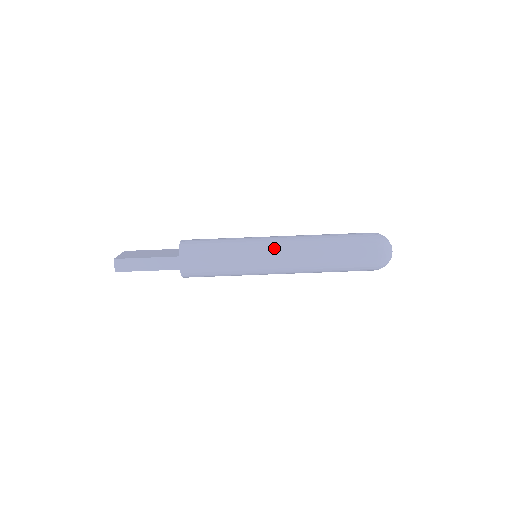
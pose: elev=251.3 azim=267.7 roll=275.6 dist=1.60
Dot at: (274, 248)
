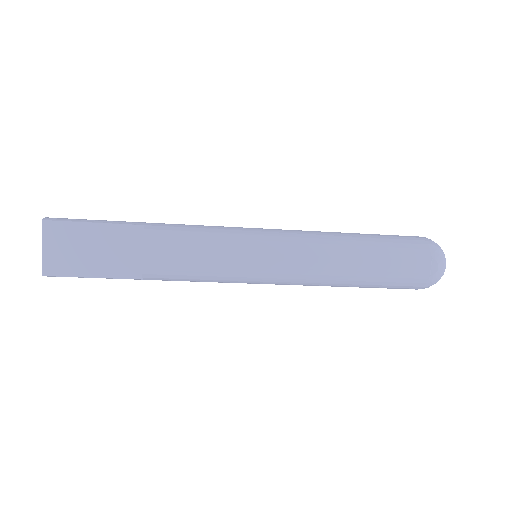
Dot at: (283, 283)
